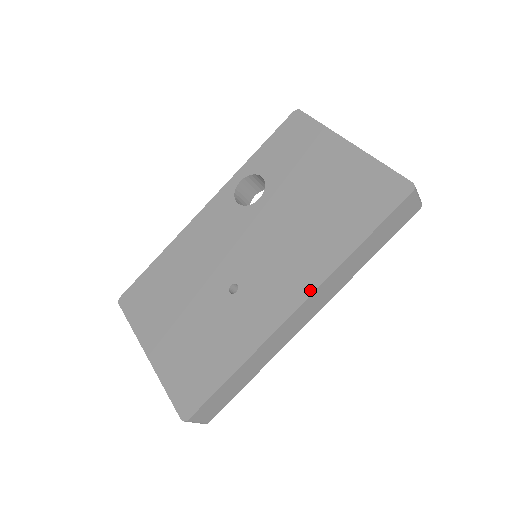
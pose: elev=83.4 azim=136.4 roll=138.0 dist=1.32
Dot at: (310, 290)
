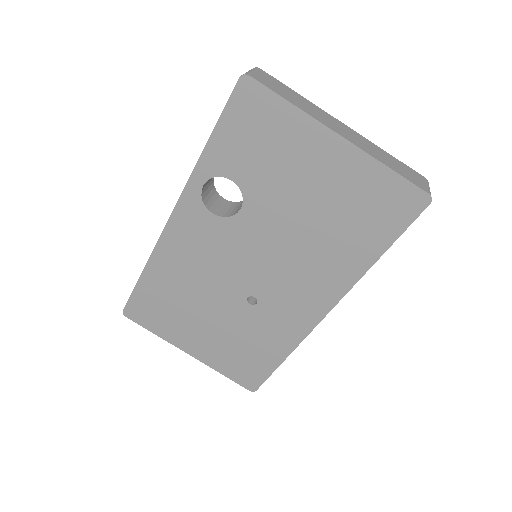
Dot at: (335, 300)
